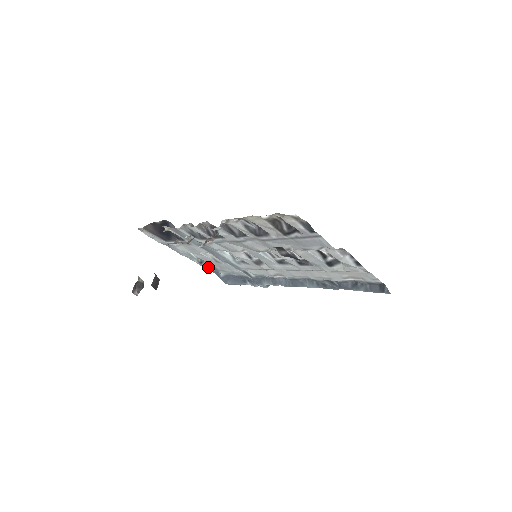
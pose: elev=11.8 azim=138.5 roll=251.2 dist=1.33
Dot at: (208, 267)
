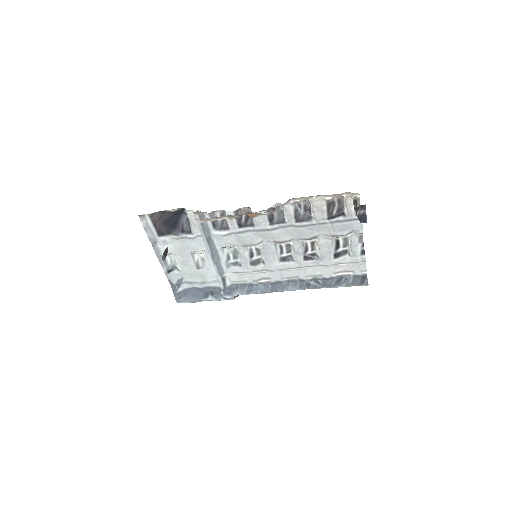
Dot at: (172, 278)
